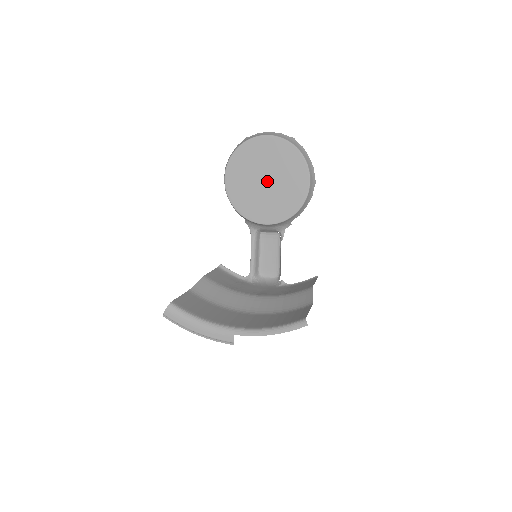
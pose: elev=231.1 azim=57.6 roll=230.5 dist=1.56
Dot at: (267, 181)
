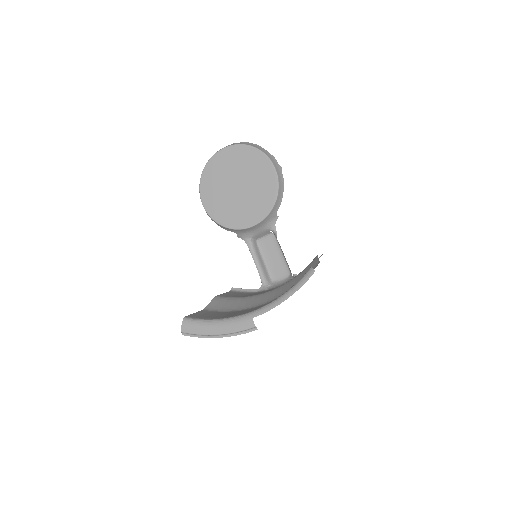
Dot at: (239, 187)
